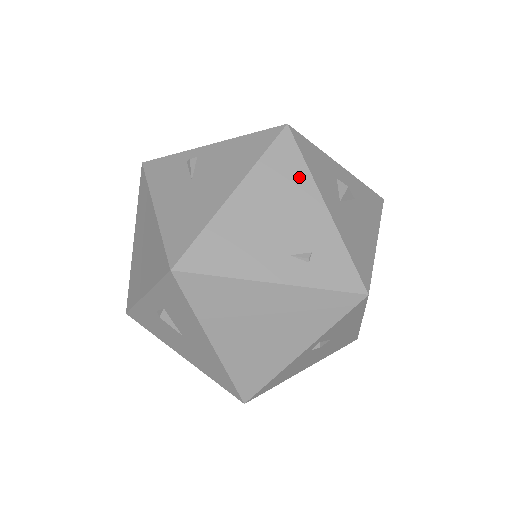
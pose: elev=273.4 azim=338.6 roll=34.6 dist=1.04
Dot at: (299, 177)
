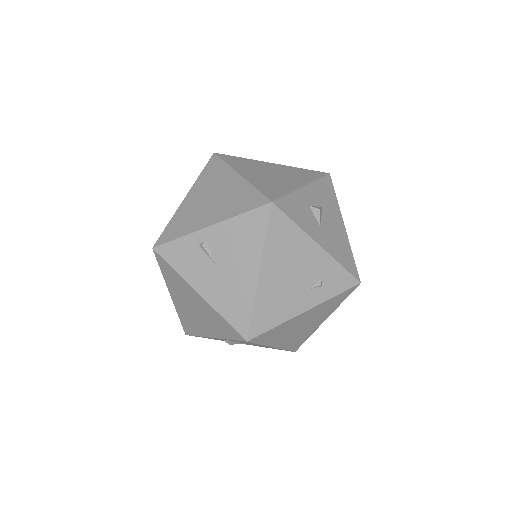
Dot at: (295, 236)
